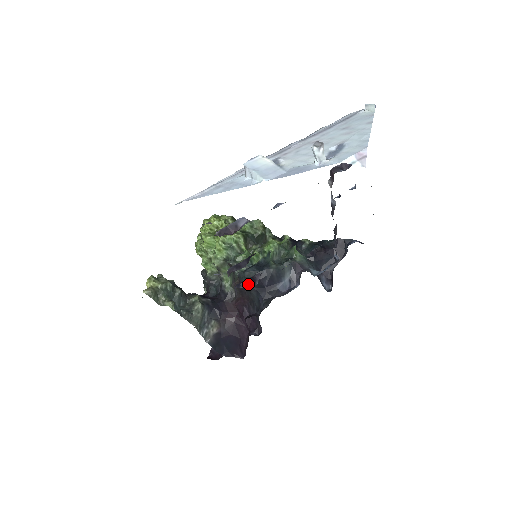
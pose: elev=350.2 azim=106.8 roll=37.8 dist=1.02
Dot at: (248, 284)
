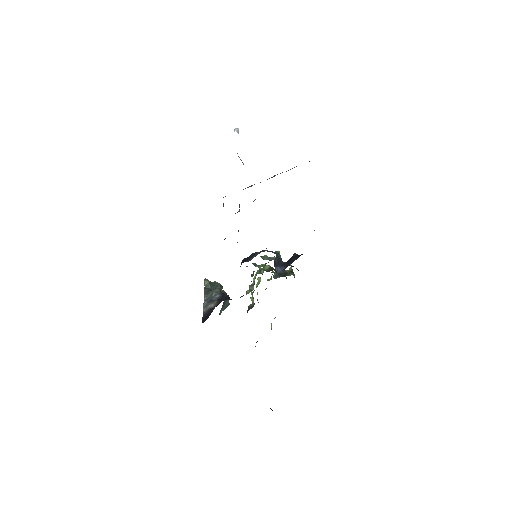
Dot at: occluded
